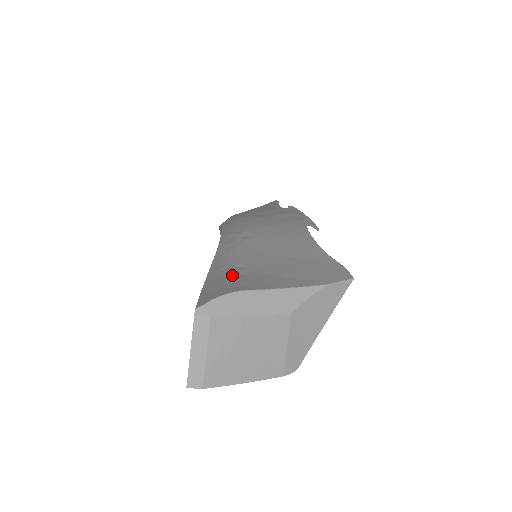
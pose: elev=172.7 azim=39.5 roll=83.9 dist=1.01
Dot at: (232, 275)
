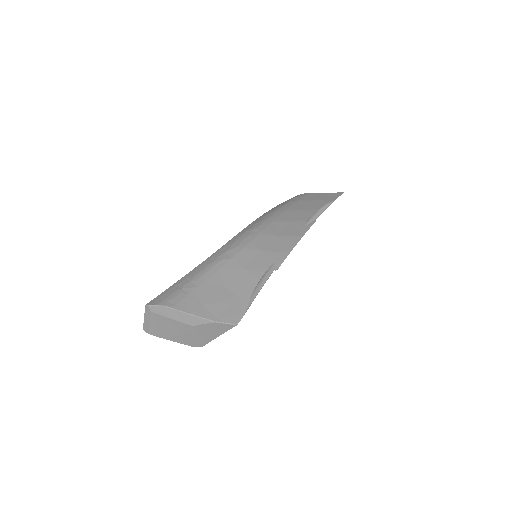
Dot at: (183, 289)
